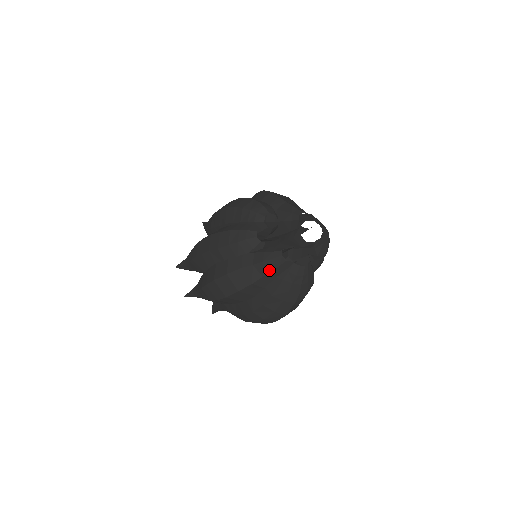
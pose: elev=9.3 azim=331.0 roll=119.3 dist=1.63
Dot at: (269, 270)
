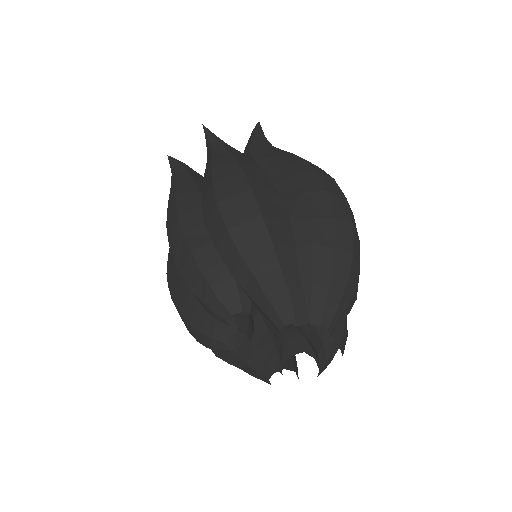
Dot at: occluded
